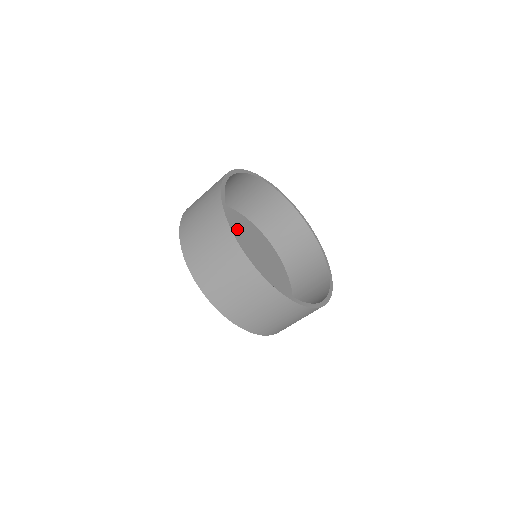
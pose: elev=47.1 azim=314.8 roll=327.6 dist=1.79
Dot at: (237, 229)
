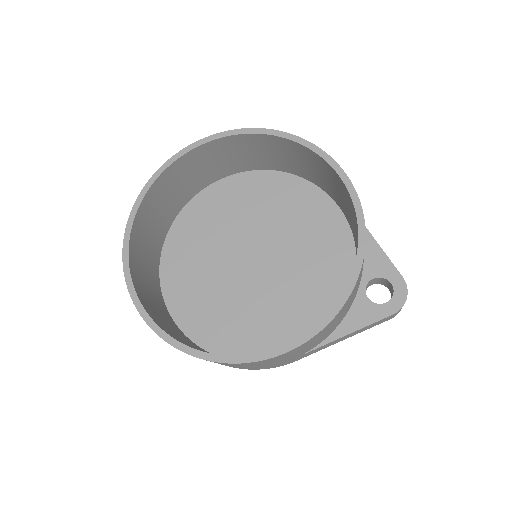
Dot at: (287, 212)
